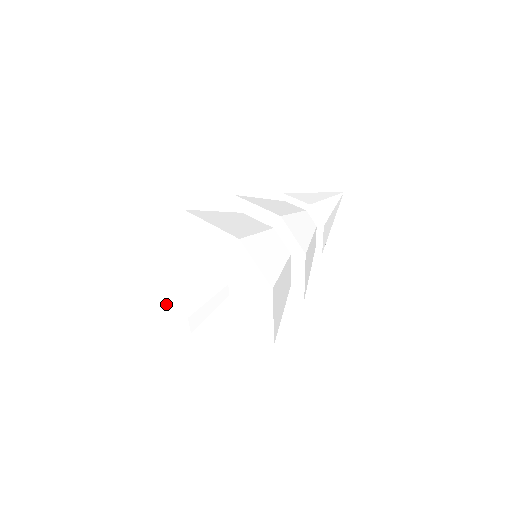
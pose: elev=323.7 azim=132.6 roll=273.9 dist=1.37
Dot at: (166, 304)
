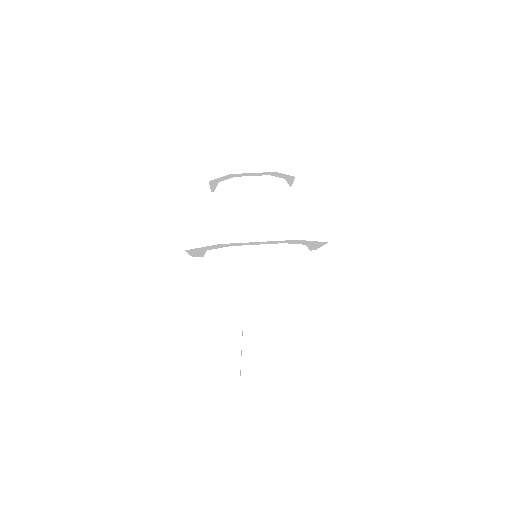
Dot at: occluded
